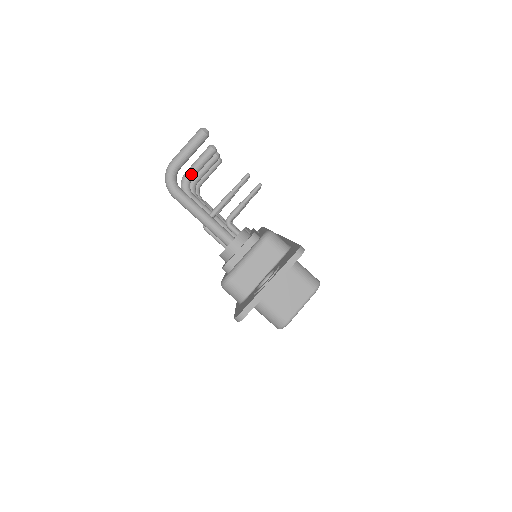
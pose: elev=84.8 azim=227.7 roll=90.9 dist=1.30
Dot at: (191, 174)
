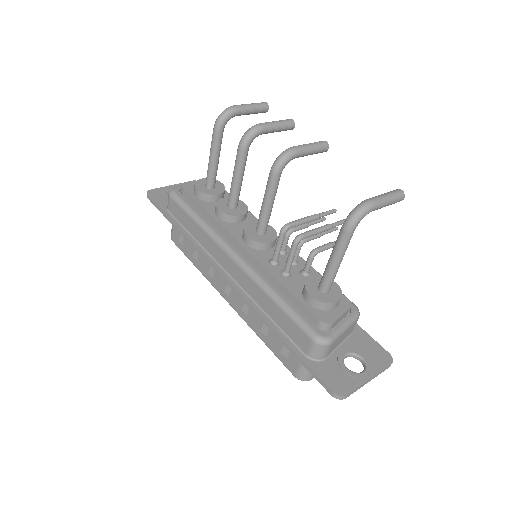
Dot at: (300, 156)
